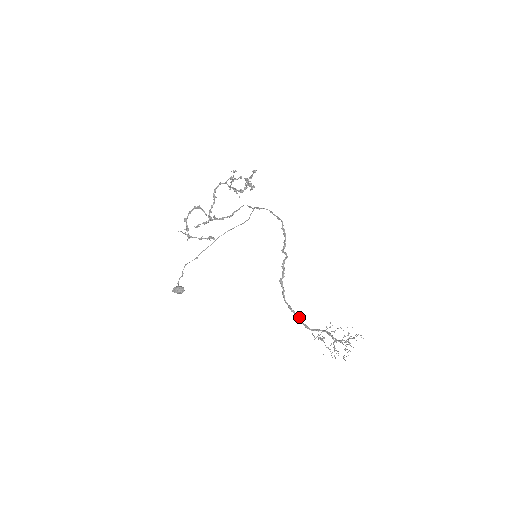
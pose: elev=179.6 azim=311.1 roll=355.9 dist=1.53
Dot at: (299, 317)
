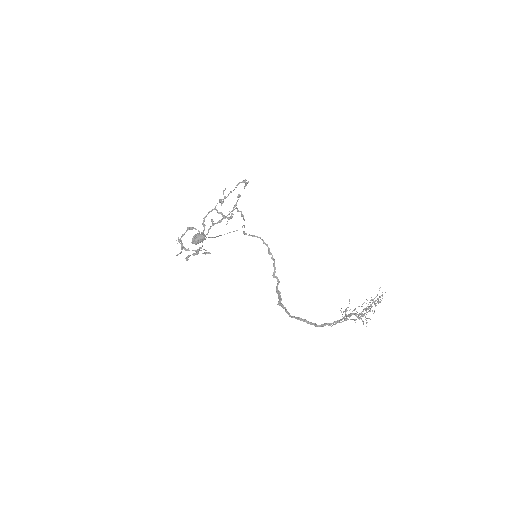
Dot at: (311, 322)
